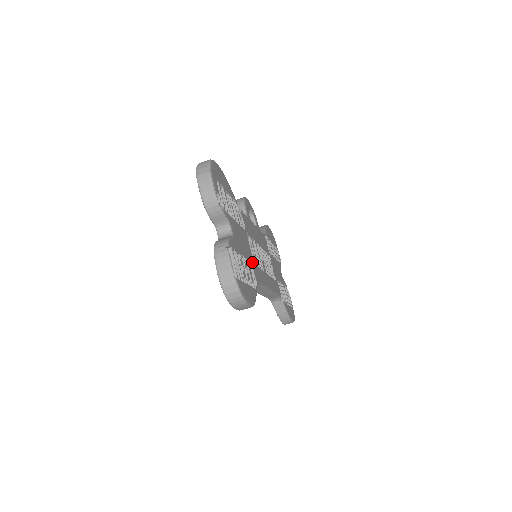
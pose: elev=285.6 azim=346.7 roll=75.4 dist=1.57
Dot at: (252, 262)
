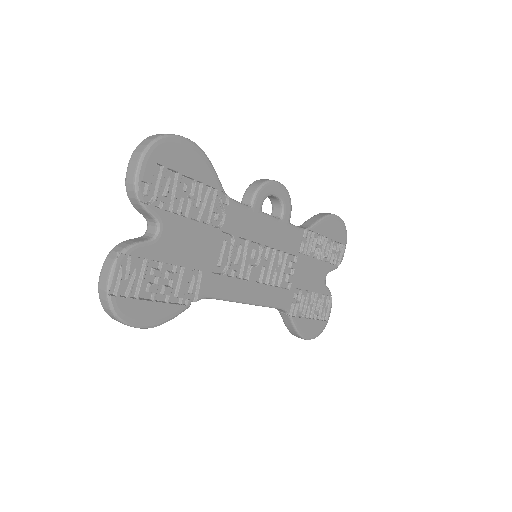
Dot at: (206, 270)
